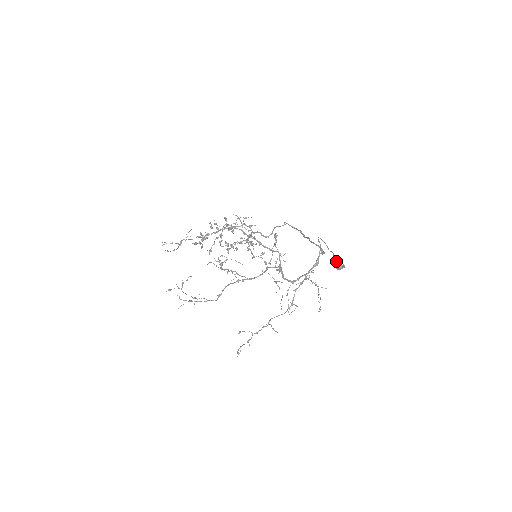
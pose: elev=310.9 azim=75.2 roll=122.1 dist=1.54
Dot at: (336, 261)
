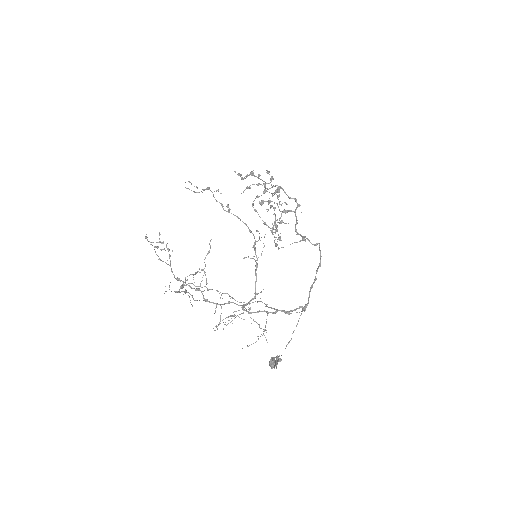
Dot at: (274, 361)
